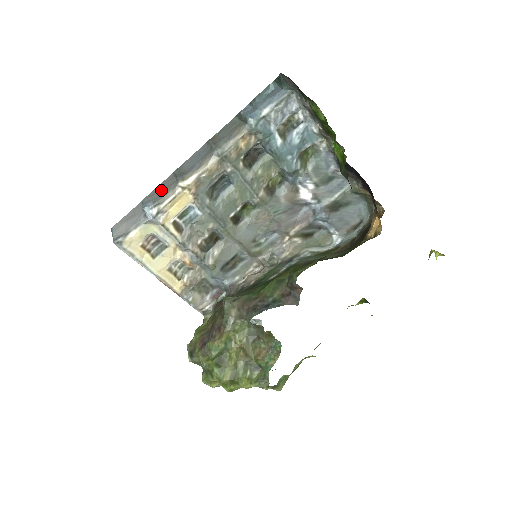
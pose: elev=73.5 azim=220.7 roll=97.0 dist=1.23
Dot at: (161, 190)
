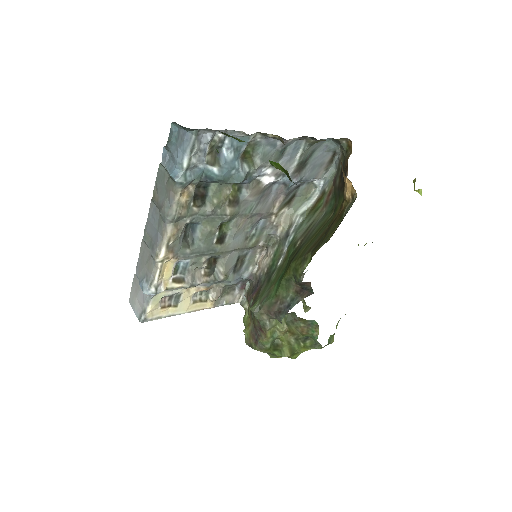
Dot at: (145, 264)
